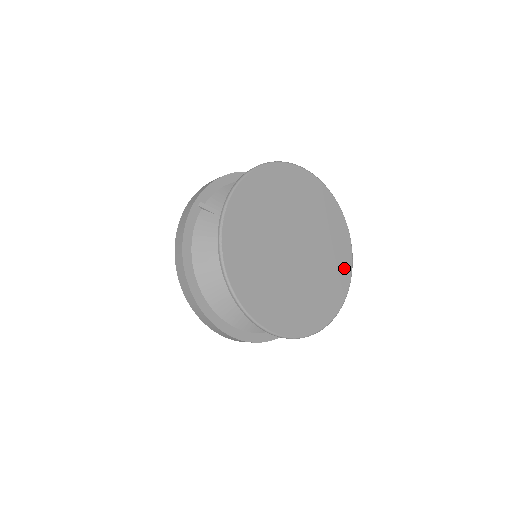
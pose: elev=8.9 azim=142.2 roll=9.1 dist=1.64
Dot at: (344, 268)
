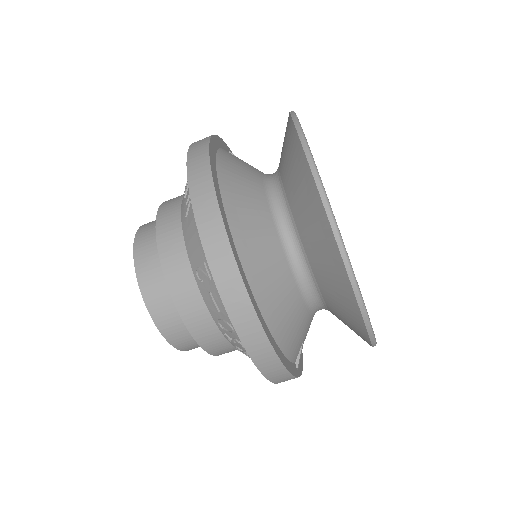
Dot at: occluded
